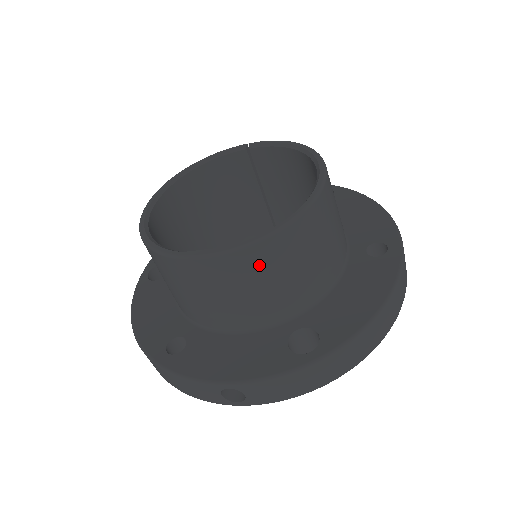
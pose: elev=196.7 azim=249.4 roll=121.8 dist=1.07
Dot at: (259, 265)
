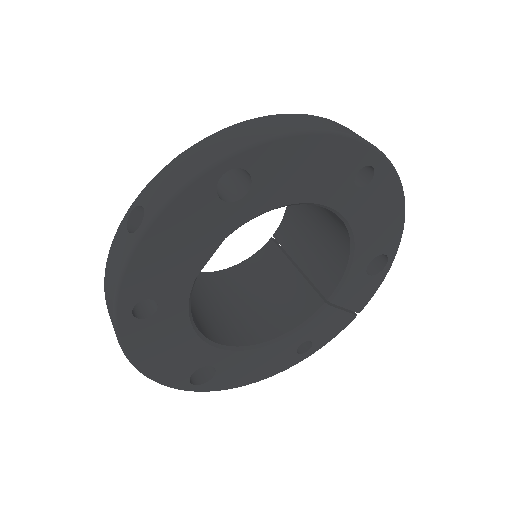
Dot at: occluded
